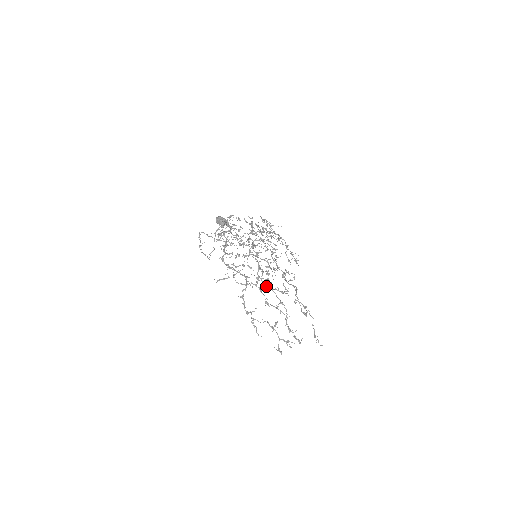
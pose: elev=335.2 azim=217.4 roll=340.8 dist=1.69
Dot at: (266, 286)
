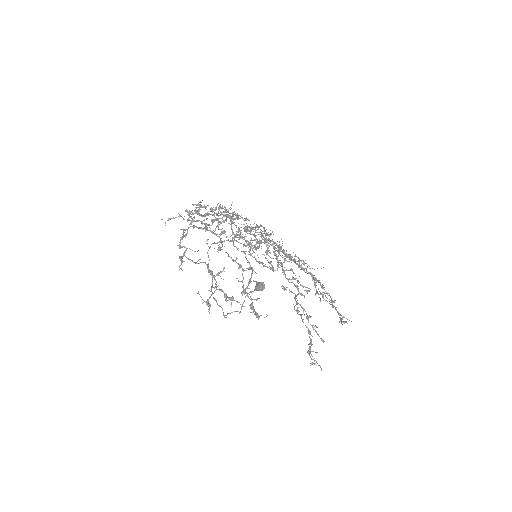
Dot at: occluded
